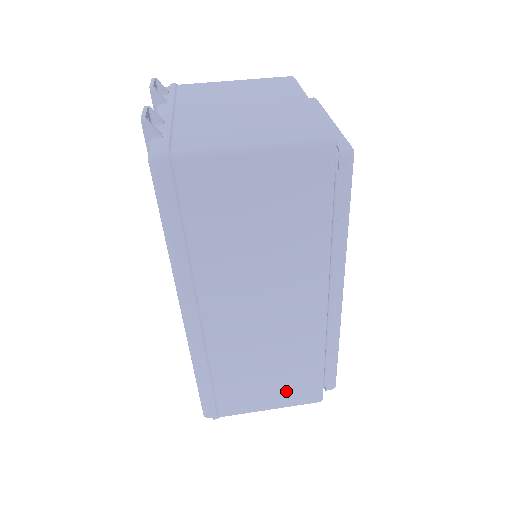
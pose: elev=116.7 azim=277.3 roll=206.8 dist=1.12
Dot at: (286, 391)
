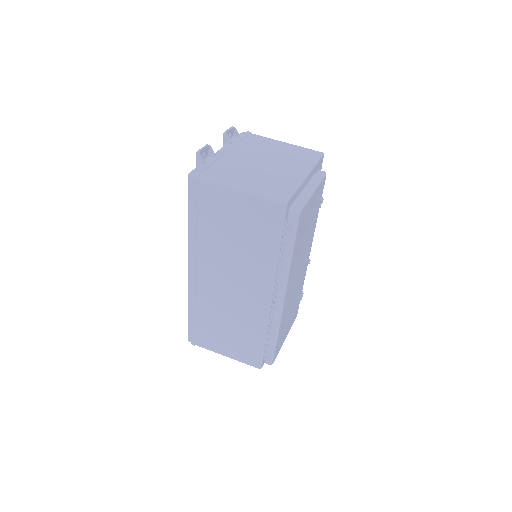
Dot at: (238, 348)
